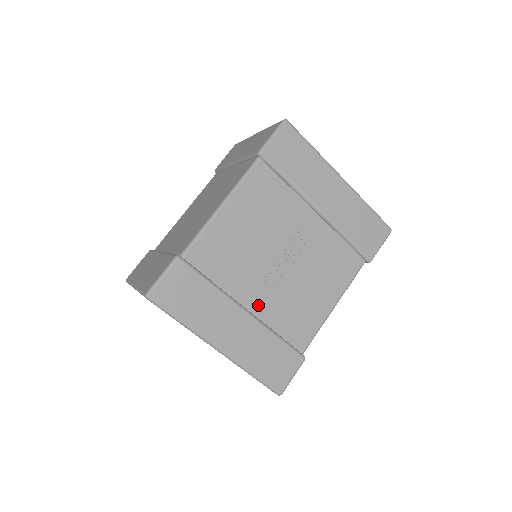
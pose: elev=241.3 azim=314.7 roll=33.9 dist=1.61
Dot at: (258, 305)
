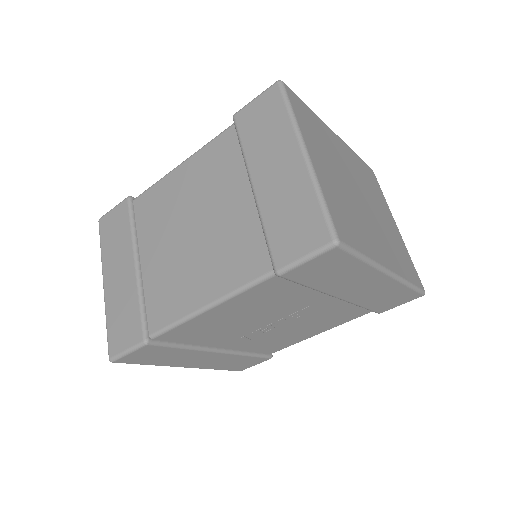
Dot at: (234, 345)
